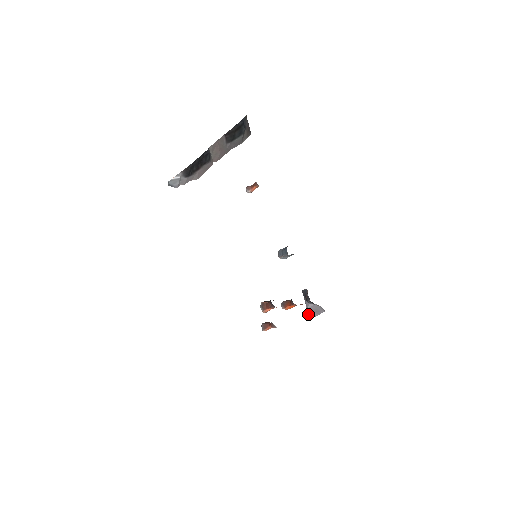
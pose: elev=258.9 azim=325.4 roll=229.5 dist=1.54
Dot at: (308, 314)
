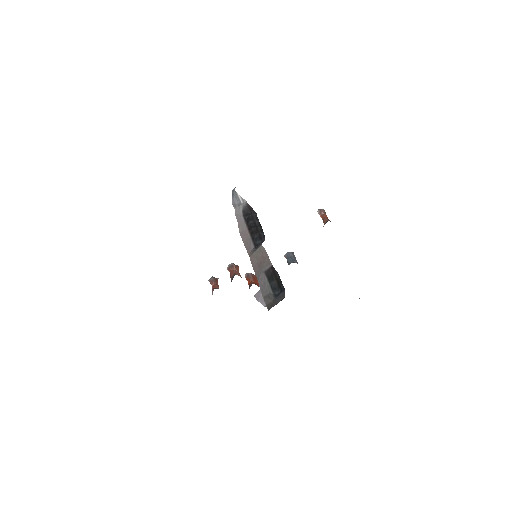
Dot at: (257, 293)
